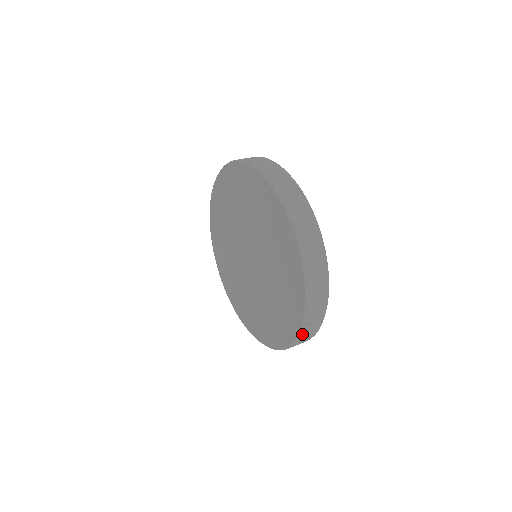
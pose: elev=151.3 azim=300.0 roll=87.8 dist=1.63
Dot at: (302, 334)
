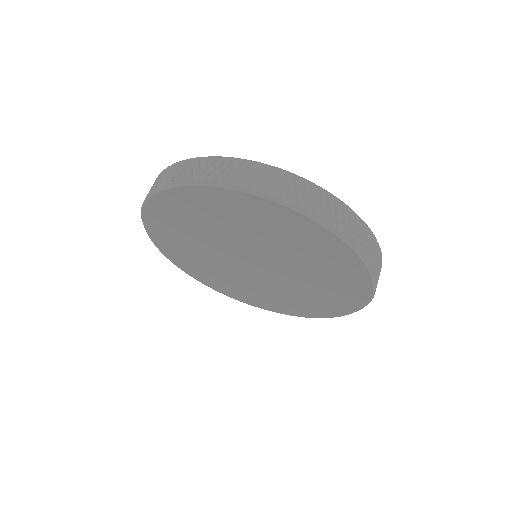
Dot at: (367, 260)
